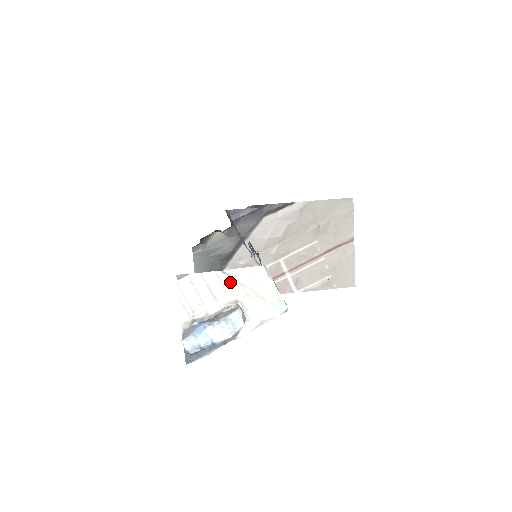
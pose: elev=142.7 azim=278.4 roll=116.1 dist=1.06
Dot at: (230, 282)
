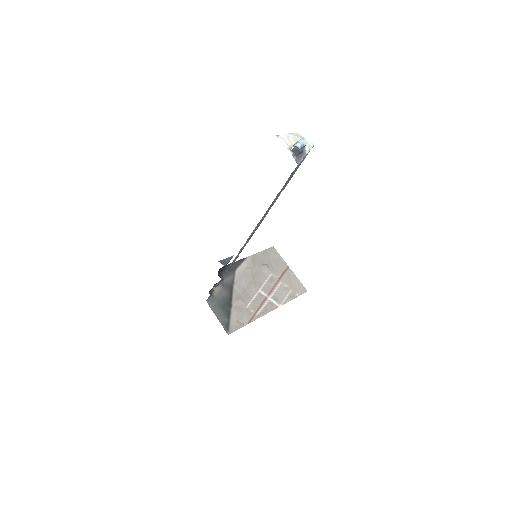
Dot at: (292, 136)
